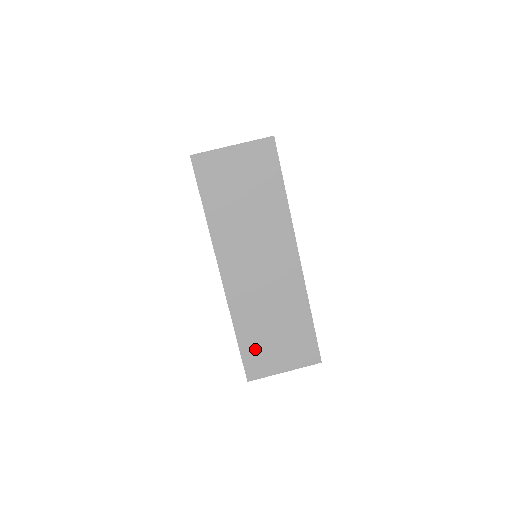
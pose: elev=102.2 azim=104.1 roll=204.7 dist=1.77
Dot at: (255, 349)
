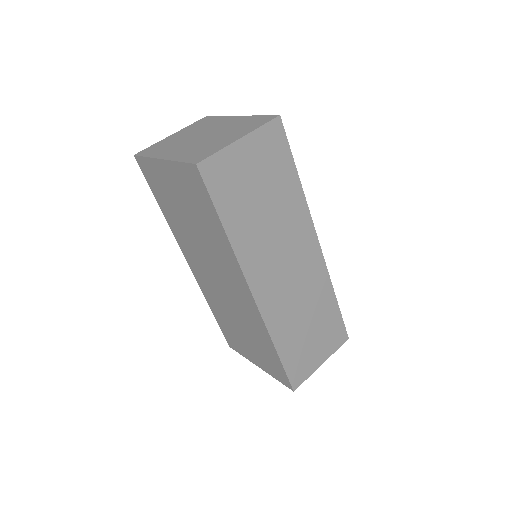
Dot at: (295, 356)
